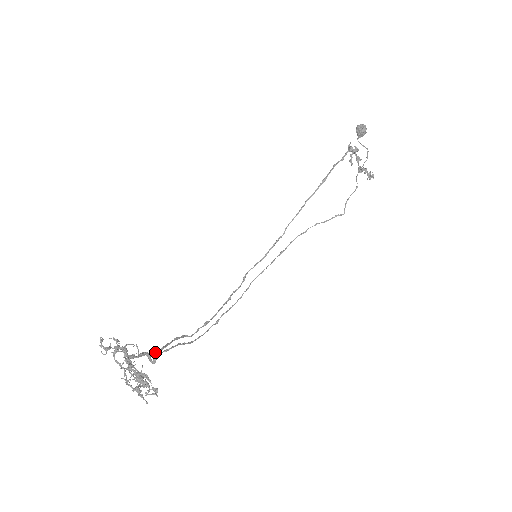
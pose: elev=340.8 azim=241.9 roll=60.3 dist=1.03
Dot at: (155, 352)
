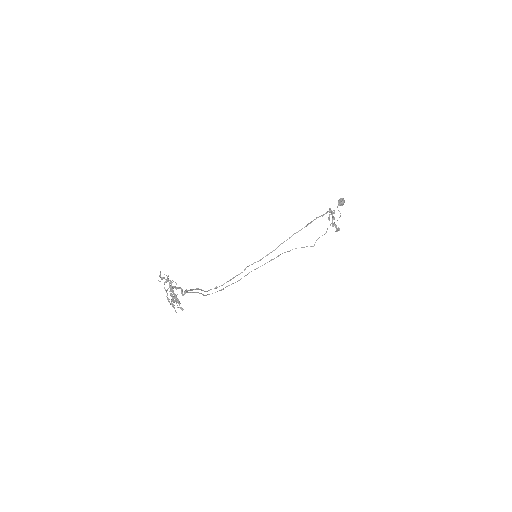
Dot at: (186, 290)
